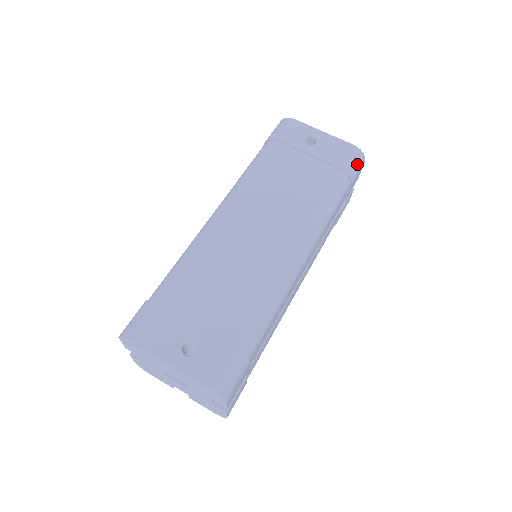
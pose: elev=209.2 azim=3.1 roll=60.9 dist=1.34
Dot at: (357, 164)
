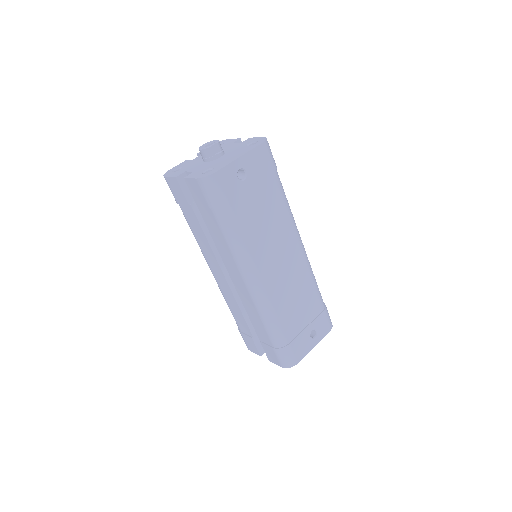
Dot at: (271, 152)
